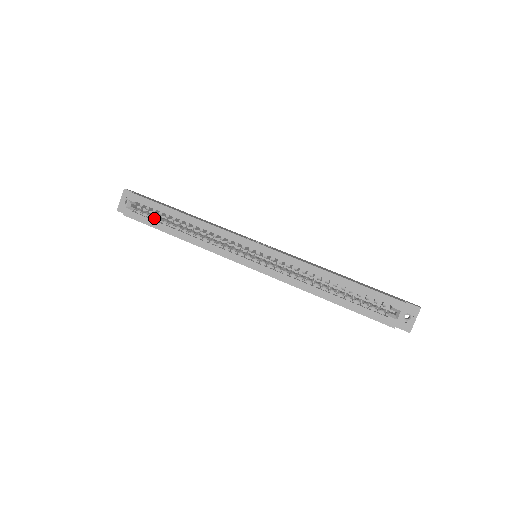
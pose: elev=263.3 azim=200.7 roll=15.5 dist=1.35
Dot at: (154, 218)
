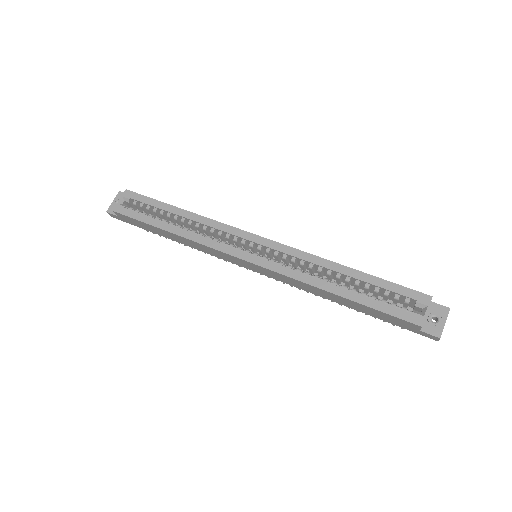
Dot at: (147, 214)
